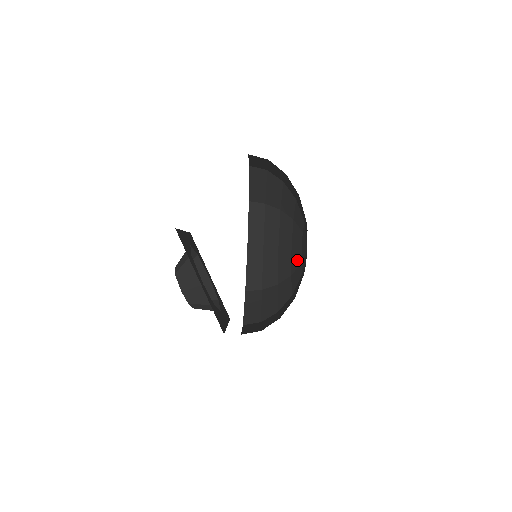
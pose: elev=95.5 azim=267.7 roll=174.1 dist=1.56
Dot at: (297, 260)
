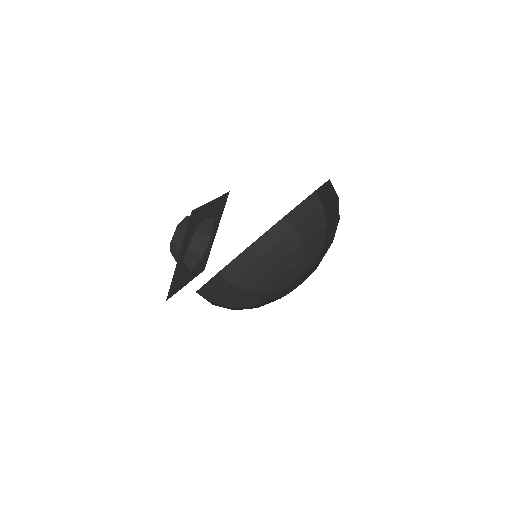
Dot at: (295, 274)
